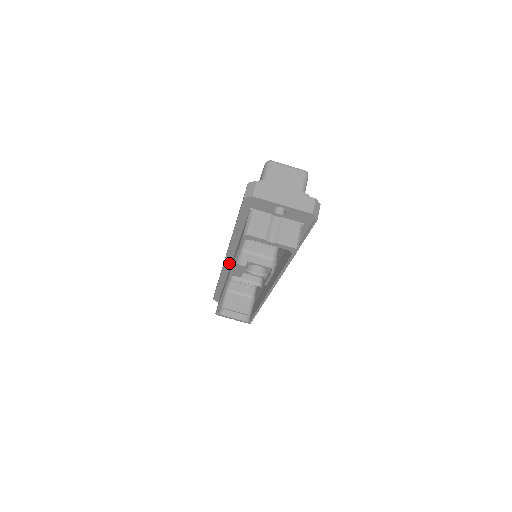
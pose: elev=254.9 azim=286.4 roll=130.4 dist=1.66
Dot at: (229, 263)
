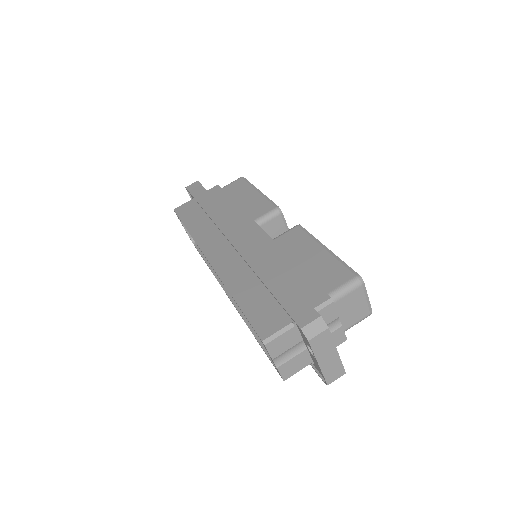
Dot at: occluded
